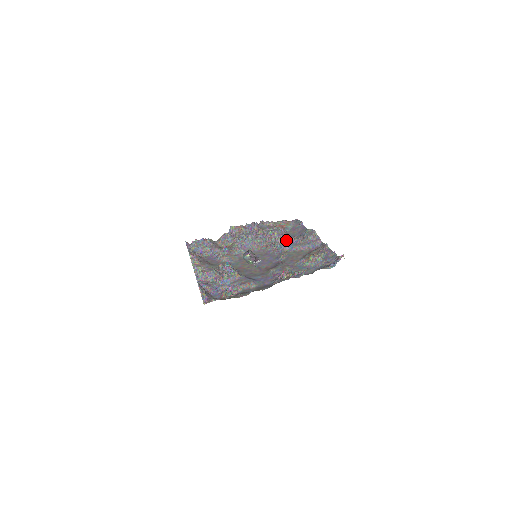
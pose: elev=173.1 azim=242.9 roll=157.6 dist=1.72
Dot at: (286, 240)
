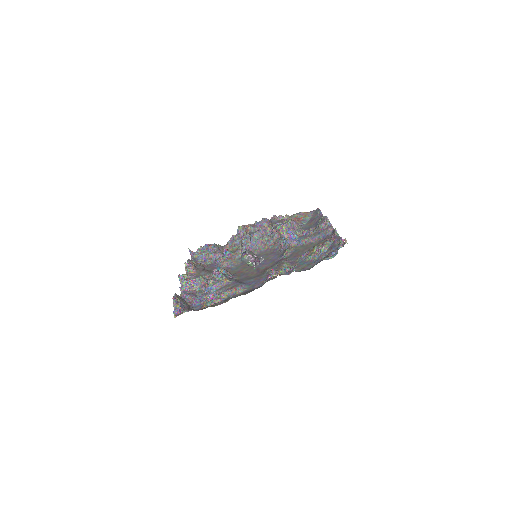
Dot at: (294, 233)
